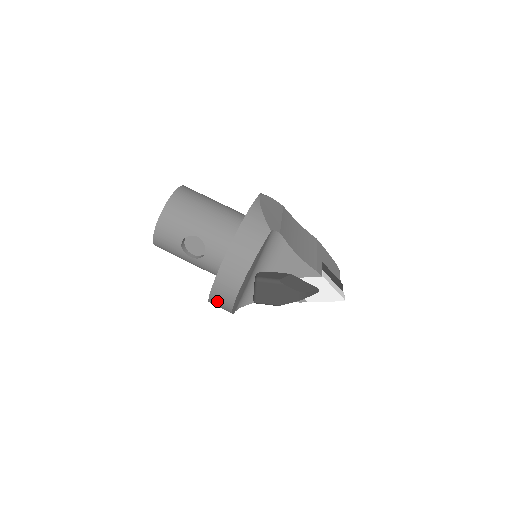
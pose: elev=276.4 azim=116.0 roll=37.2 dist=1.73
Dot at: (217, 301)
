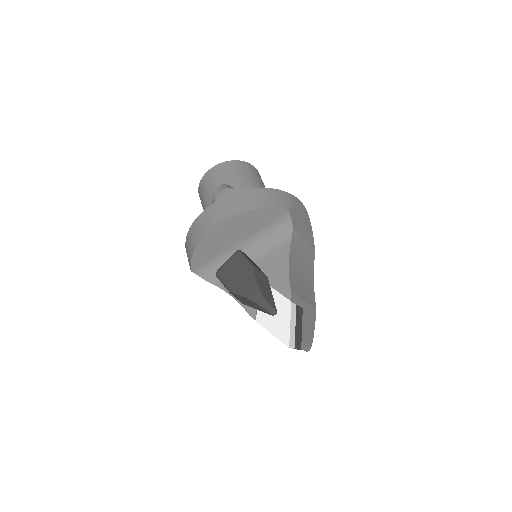
Dot at: (193, 233)
